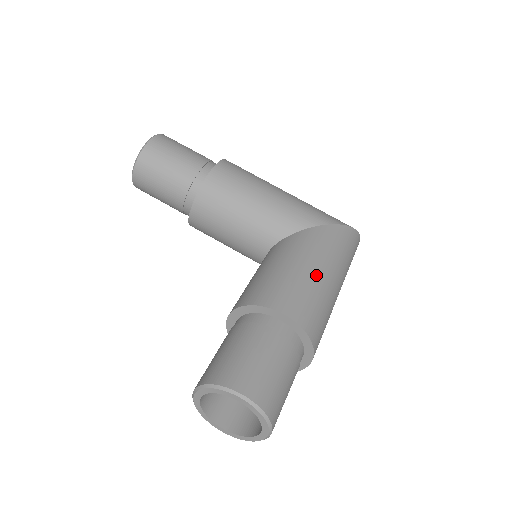
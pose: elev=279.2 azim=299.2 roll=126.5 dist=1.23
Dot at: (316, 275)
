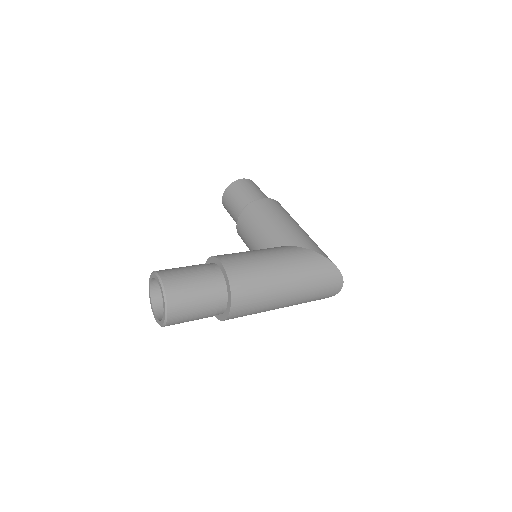
Dot at: (267, 262)
